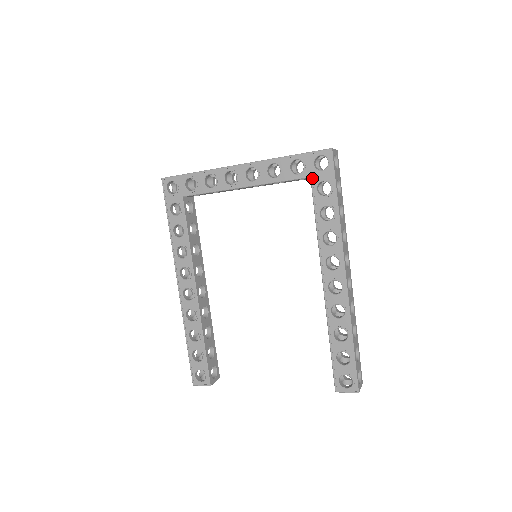
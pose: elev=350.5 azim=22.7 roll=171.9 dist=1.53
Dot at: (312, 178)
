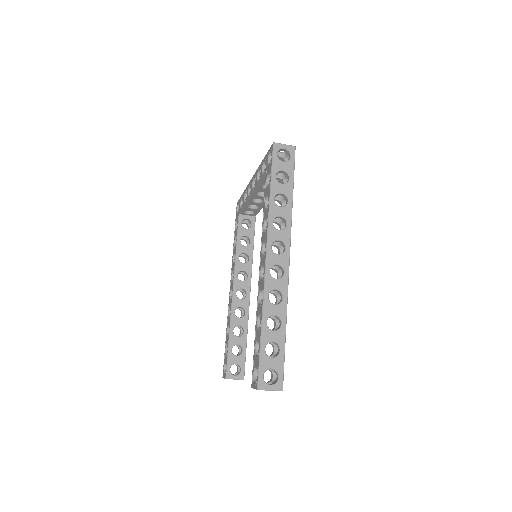
Dot at: (266, 173)
